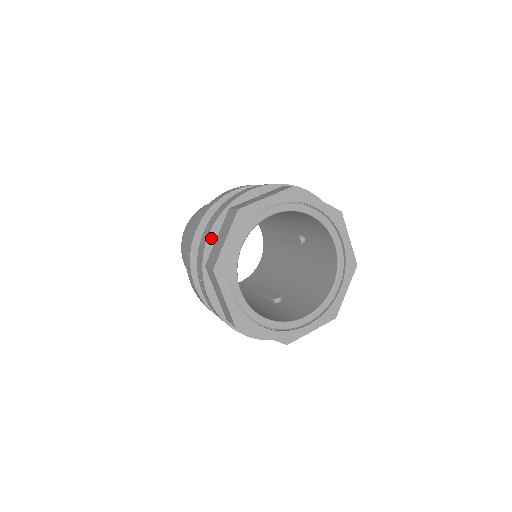
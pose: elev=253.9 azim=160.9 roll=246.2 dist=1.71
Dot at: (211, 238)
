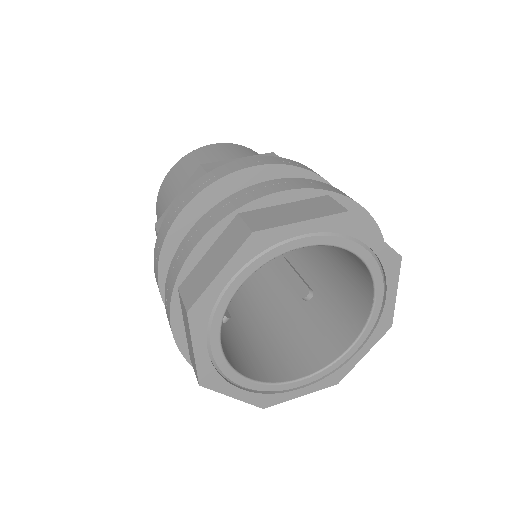
Dot at: (279, 197)
